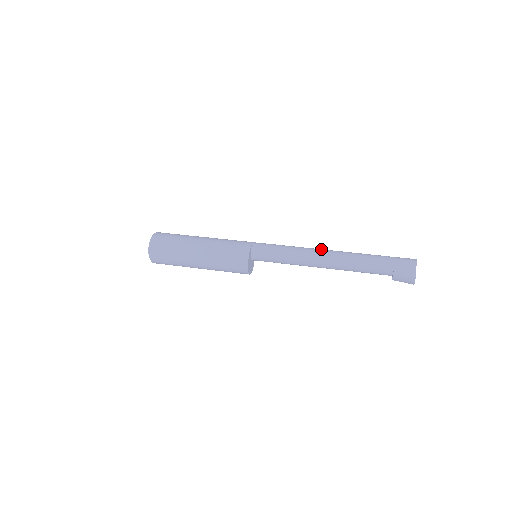
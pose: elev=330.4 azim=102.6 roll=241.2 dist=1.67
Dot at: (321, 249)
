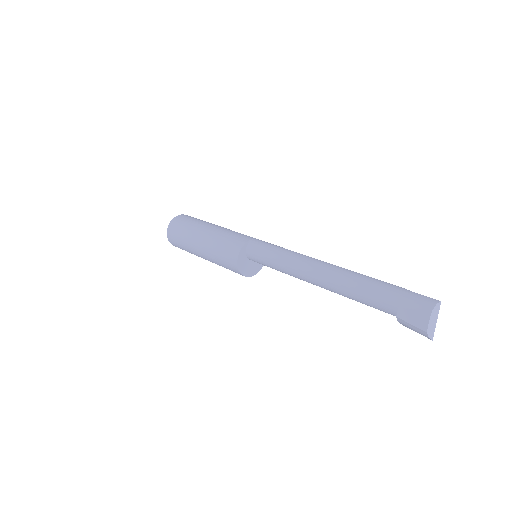
Dot at: (319, 260)
